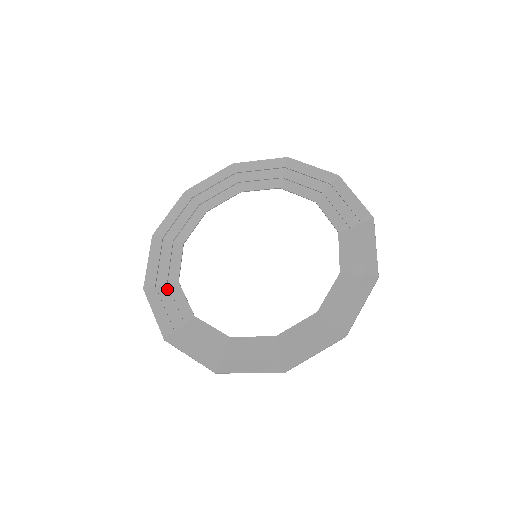
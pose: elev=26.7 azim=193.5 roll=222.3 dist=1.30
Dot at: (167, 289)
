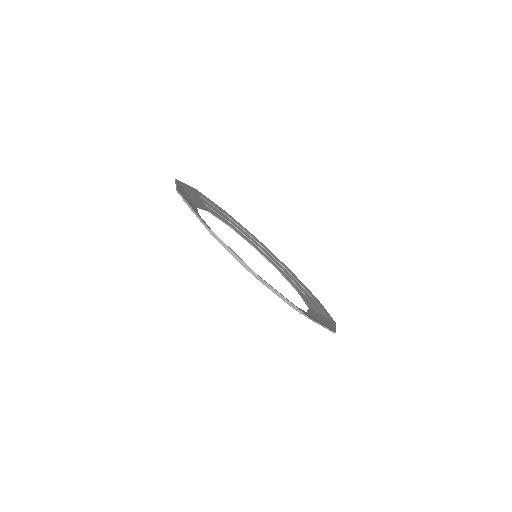
Dot at: occluded
